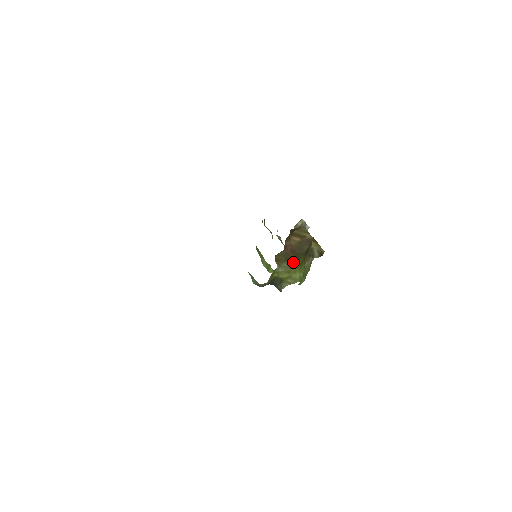
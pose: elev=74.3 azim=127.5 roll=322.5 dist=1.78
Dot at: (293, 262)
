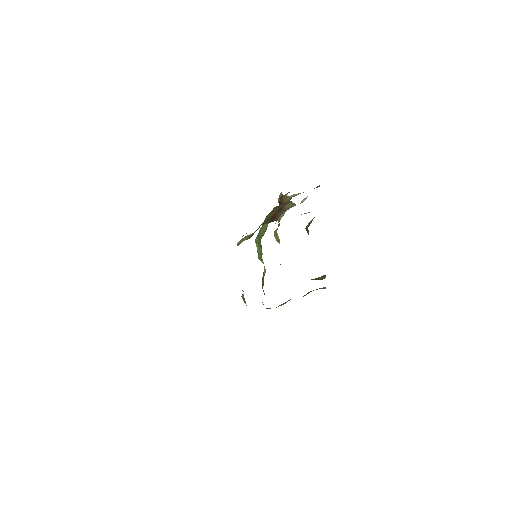
Dot at: occluded
